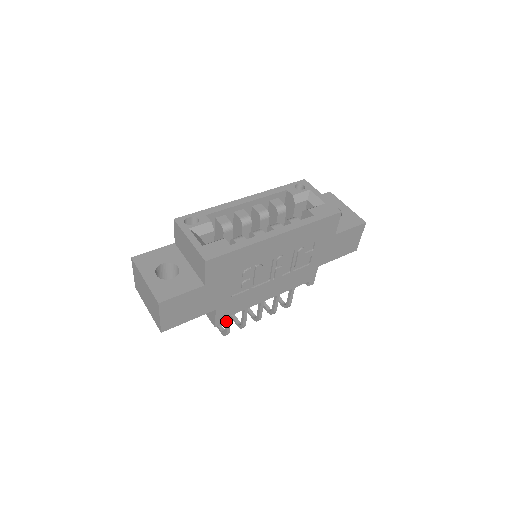
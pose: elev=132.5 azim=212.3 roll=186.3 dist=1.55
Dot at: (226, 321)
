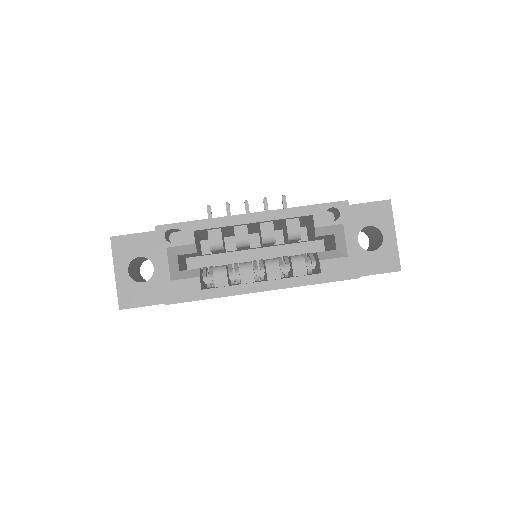
Dot at: occluded
